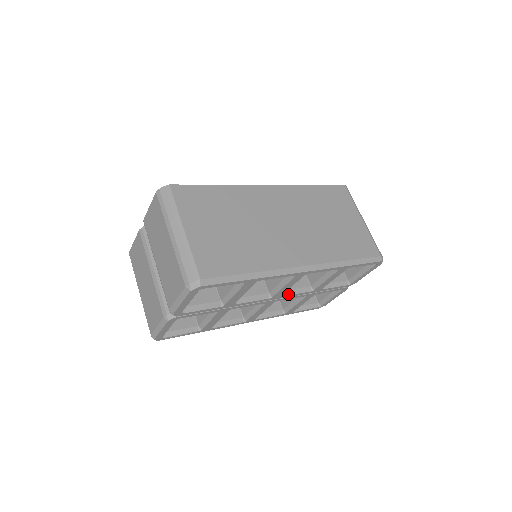
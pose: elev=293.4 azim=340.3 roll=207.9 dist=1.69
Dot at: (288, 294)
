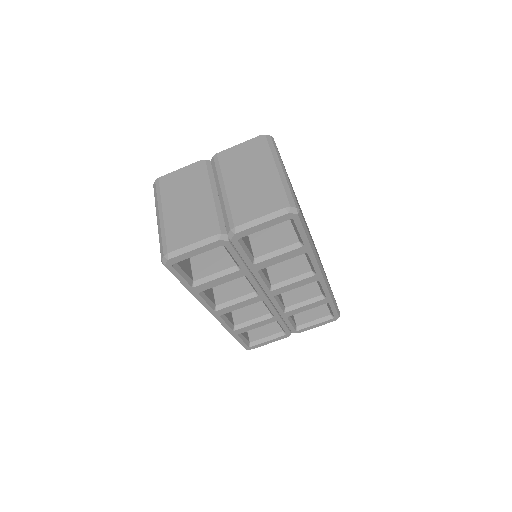
Dot at: (276, 299)
